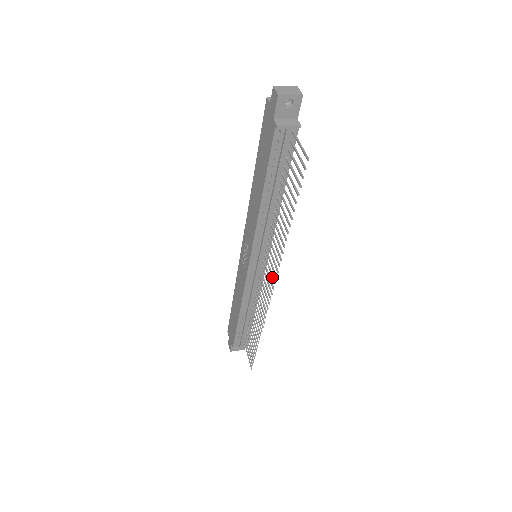
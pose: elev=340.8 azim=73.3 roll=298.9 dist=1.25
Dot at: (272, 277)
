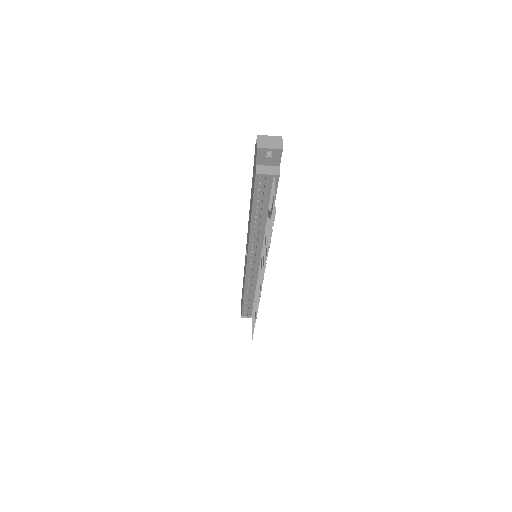
Dot at: (260, 283)
